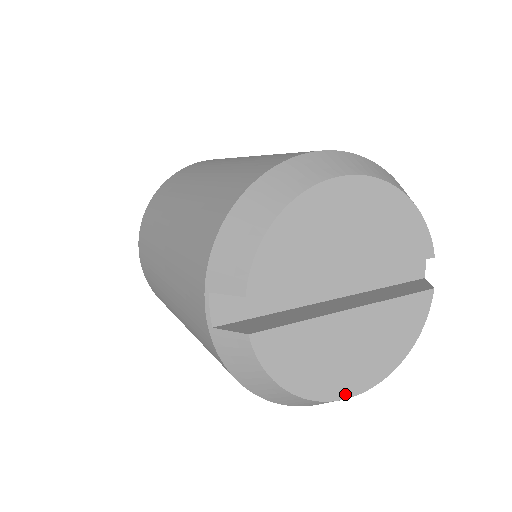
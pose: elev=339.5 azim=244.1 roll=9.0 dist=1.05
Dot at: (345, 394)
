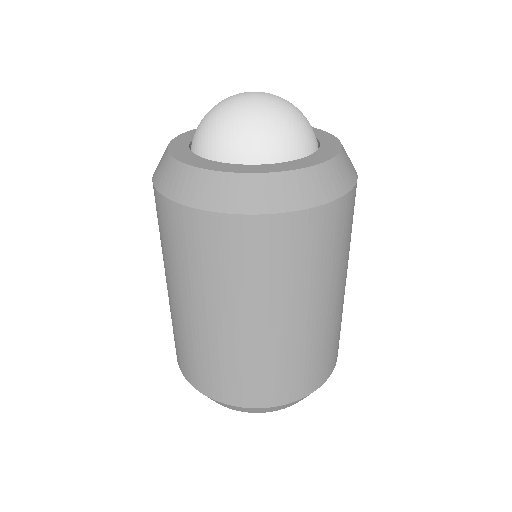
Dot at: occluded
